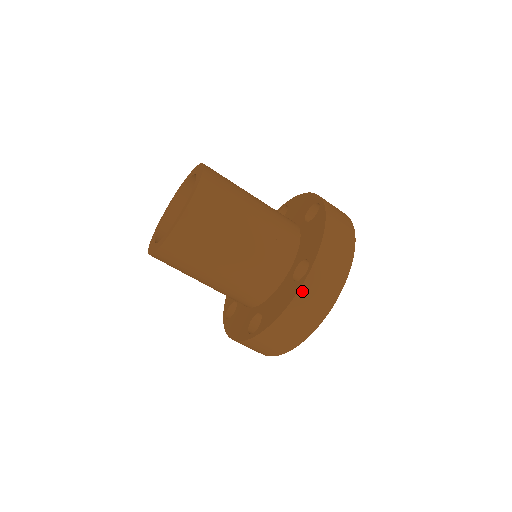
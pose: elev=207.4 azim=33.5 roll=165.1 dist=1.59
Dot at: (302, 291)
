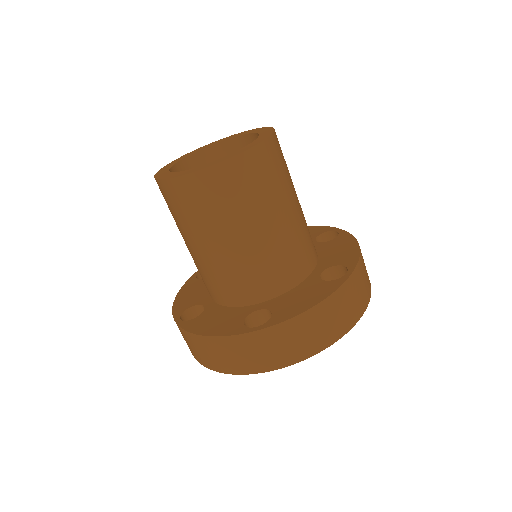
Dot at: (342, 289)
